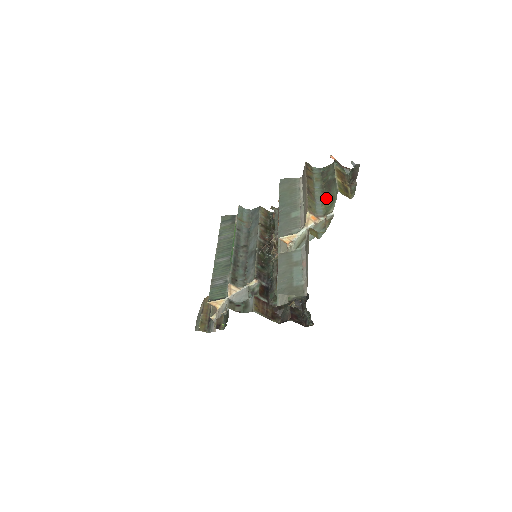
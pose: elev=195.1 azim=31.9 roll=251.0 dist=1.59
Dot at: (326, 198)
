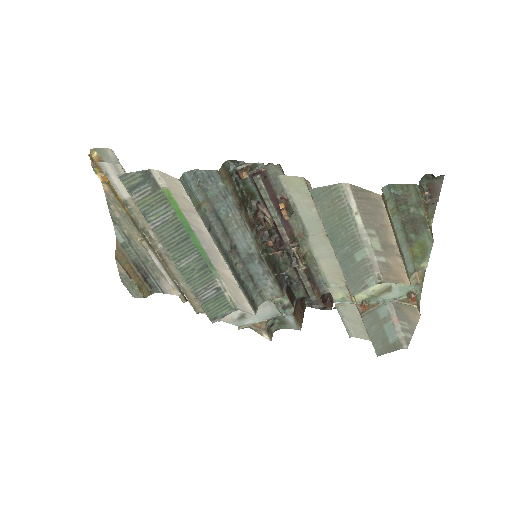
Dot at: (413, 245)
